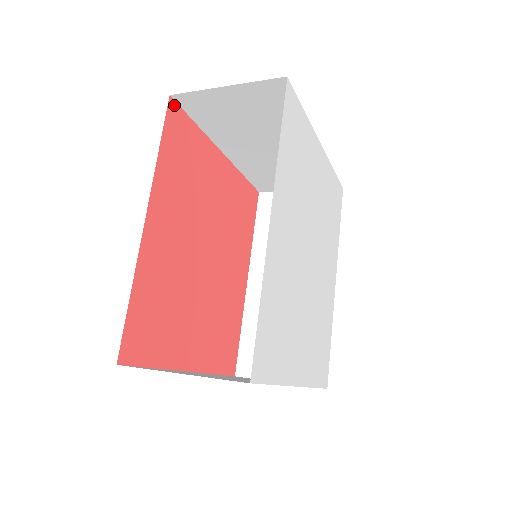
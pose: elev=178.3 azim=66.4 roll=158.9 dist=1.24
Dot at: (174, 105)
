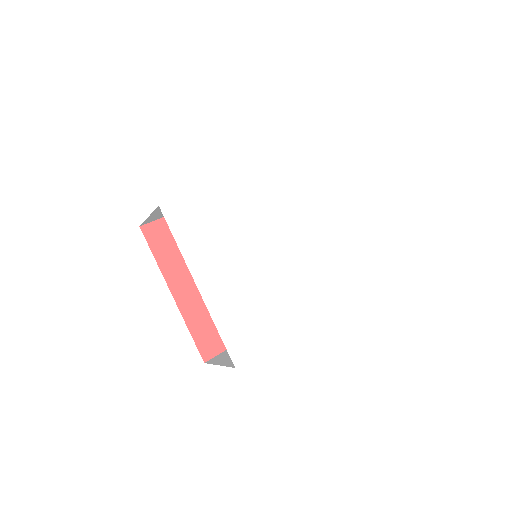
Dot at: occluded
